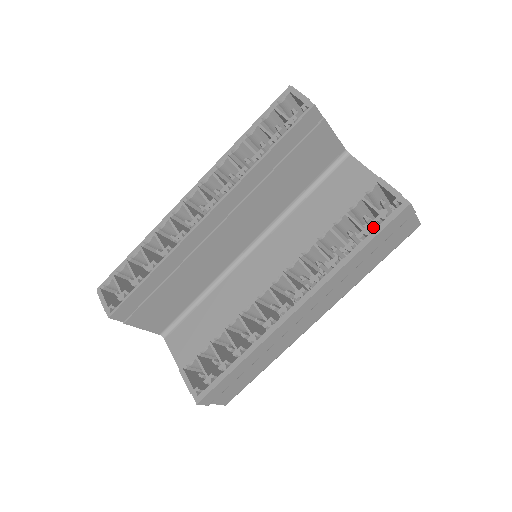
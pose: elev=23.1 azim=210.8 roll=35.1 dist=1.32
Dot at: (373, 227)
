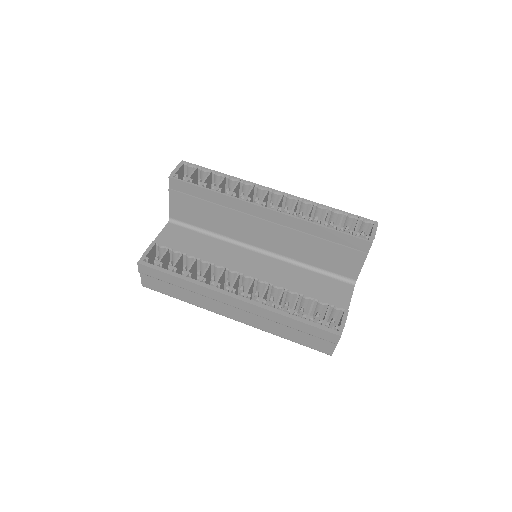
Dot at: occluded
